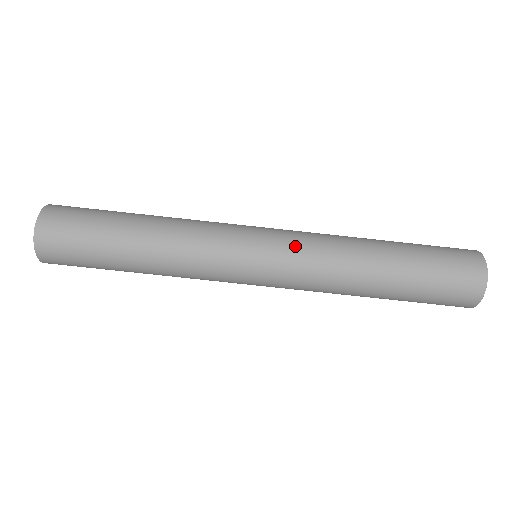
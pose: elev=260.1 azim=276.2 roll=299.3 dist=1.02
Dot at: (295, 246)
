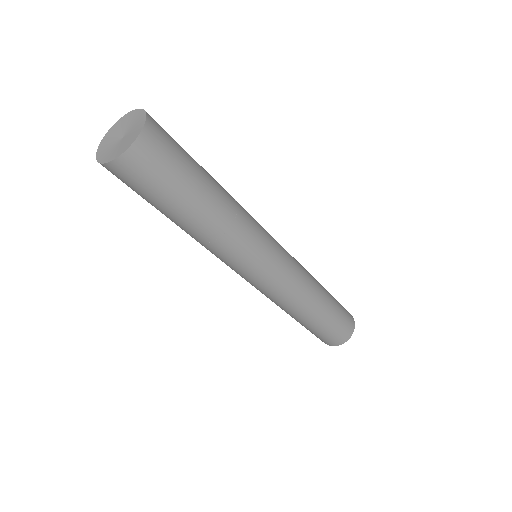
Dot at: (287, 280)
